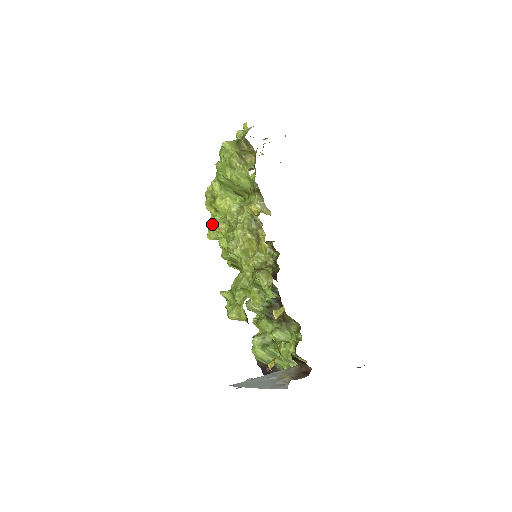
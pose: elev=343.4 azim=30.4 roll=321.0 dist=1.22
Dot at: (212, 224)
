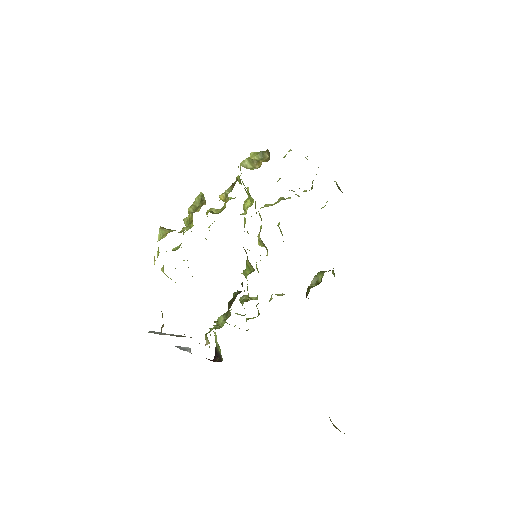
Dot at: (260, 230)
